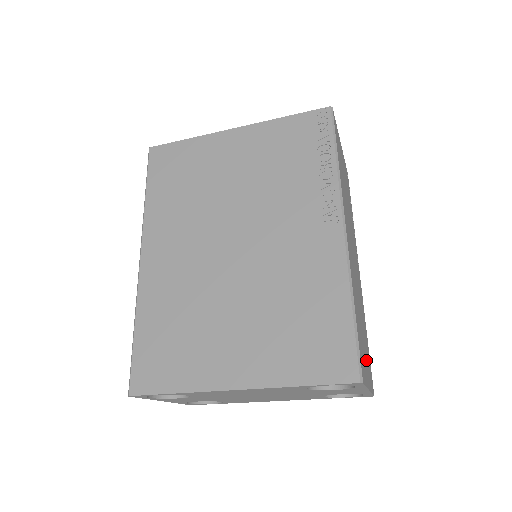
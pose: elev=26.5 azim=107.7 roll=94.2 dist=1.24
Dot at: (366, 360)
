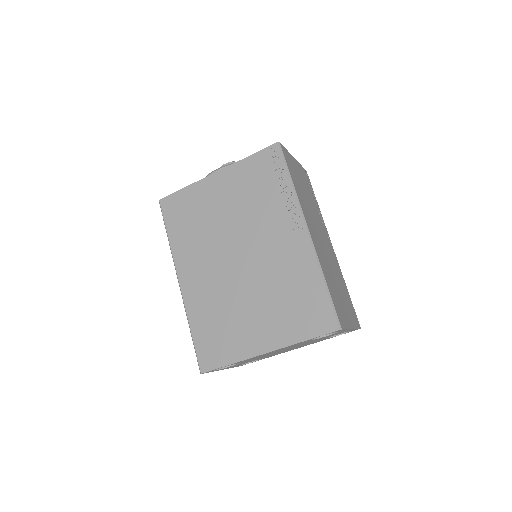
Dot at: (346, 309)
